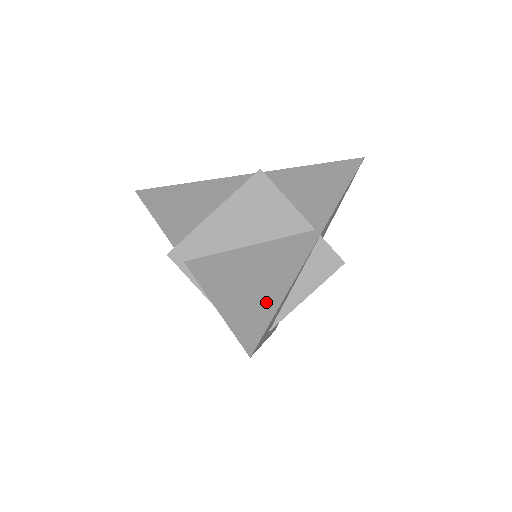
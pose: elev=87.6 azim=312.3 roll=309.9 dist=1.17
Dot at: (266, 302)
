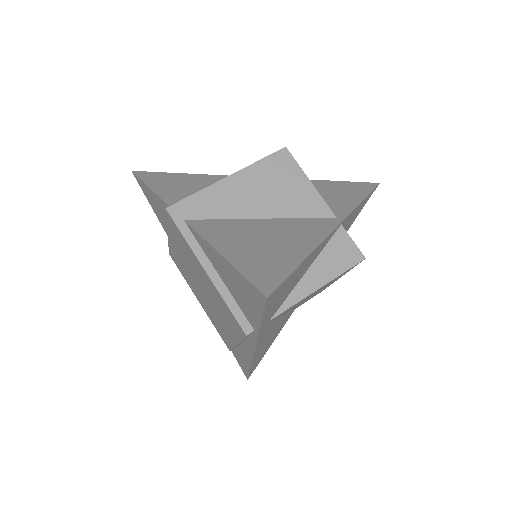
Dot at: (285, 258)
